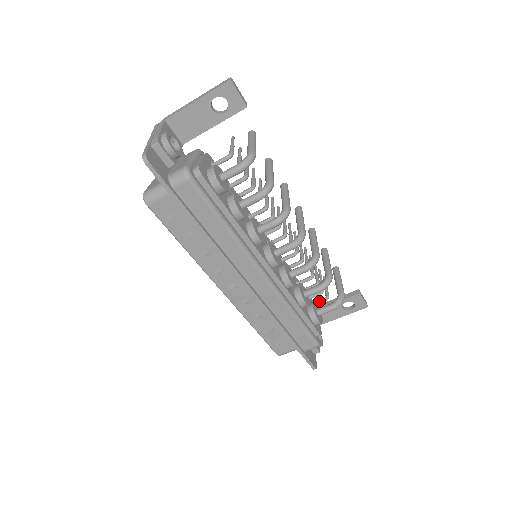
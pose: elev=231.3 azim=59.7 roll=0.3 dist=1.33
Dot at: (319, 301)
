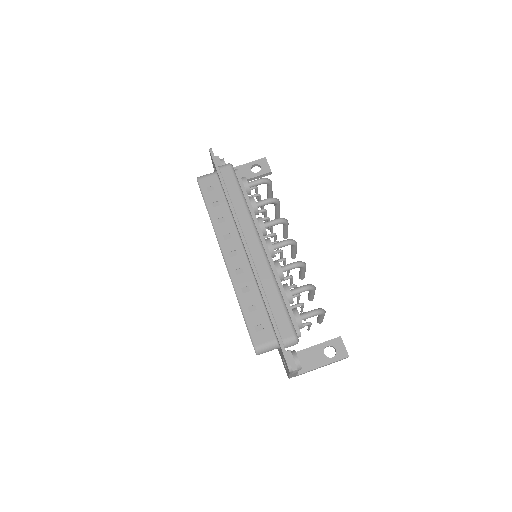
Dot at: occluded
